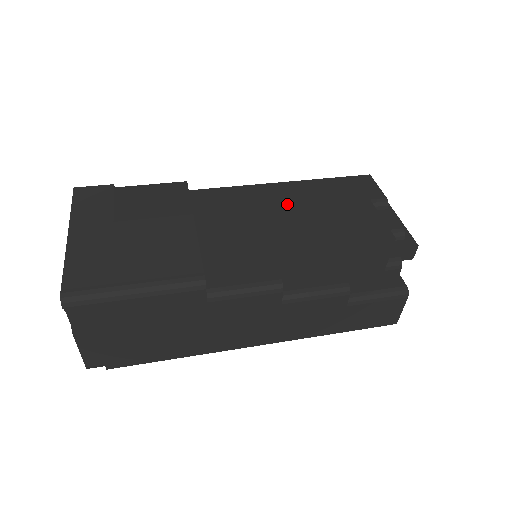
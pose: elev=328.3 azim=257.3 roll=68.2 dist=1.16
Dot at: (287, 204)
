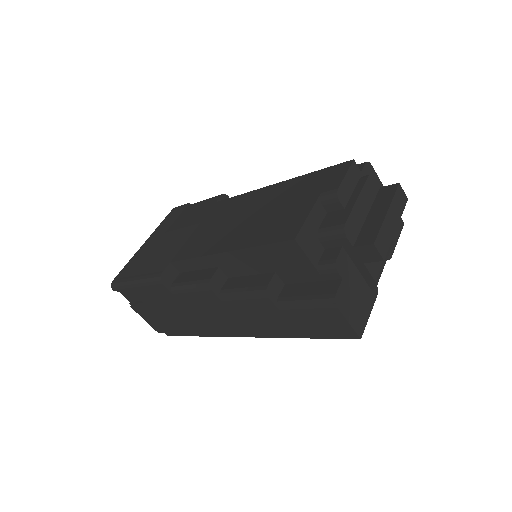
Dot at: (256, 207)
